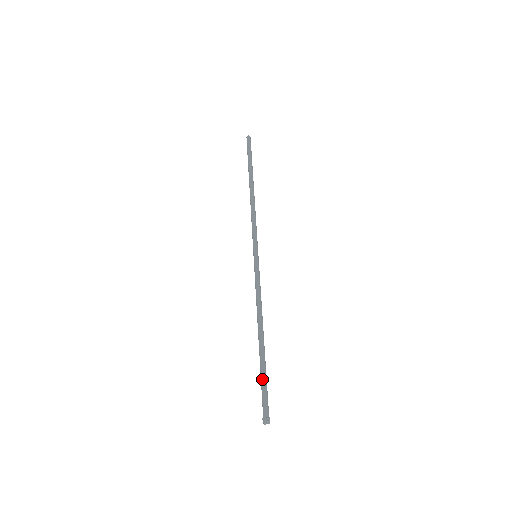
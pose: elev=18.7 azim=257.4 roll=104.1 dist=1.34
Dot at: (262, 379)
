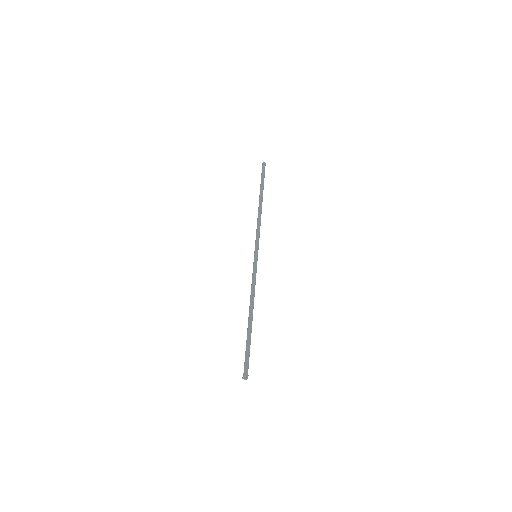
Dot at: occluded
